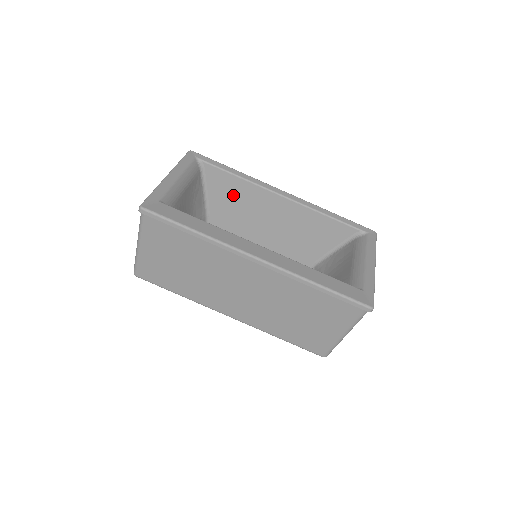
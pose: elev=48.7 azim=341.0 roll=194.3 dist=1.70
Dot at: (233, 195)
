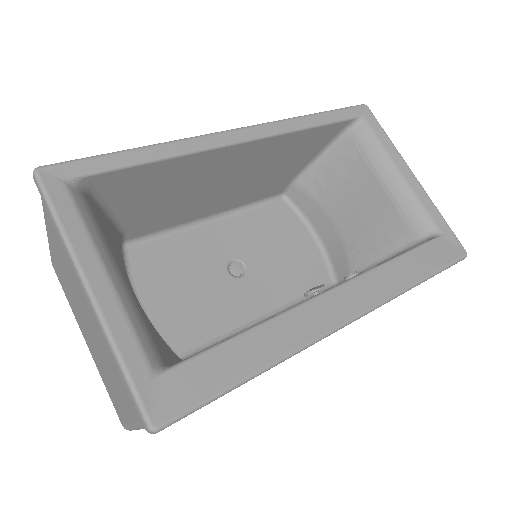
Dot at: (159, 186)
